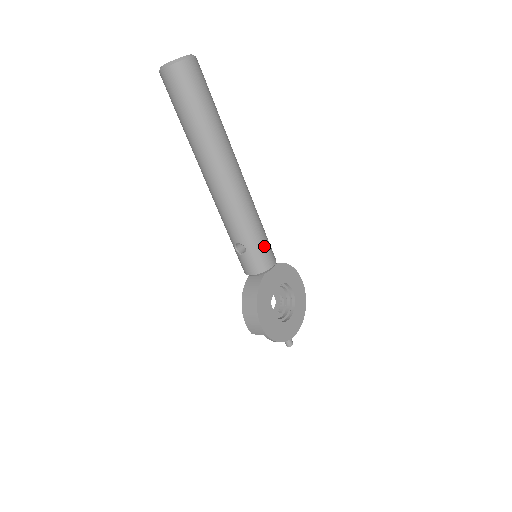
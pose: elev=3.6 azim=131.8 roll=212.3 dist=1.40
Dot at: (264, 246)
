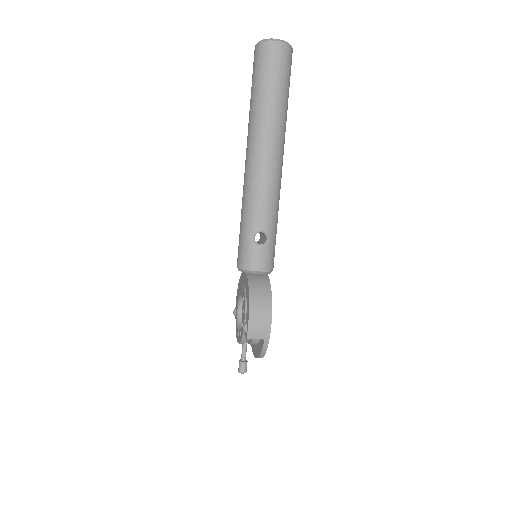
Dot at: occluded
